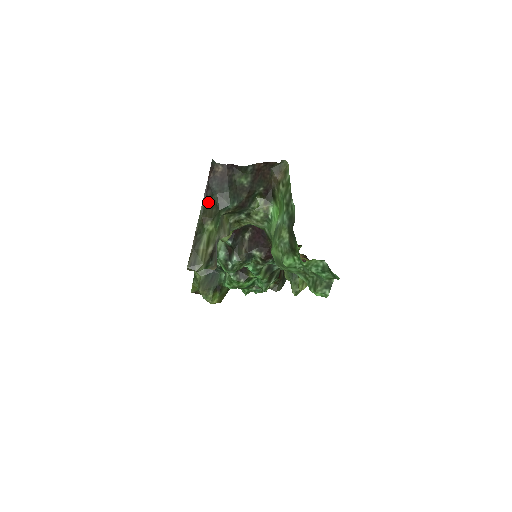
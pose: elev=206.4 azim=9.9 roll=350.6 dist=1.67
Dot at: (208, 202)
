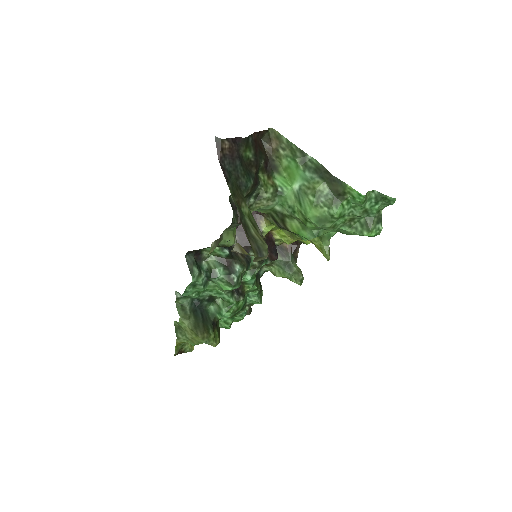
Dot at: (231, 184)
